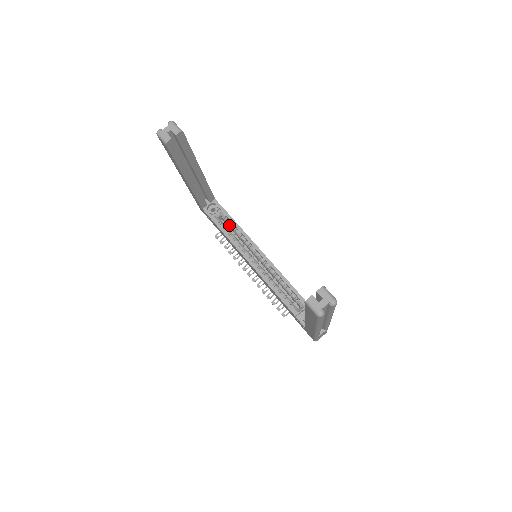
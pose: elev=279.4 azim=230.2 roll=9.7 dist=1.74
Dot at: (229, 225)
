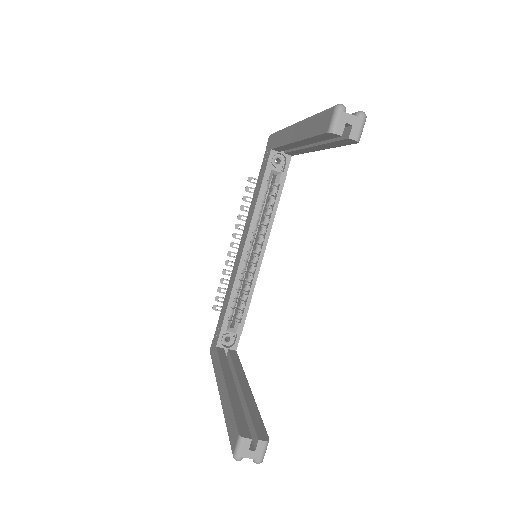
Dot at: (272, 193)
